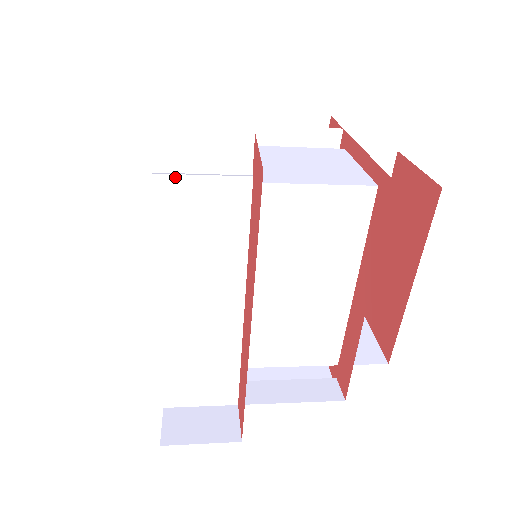
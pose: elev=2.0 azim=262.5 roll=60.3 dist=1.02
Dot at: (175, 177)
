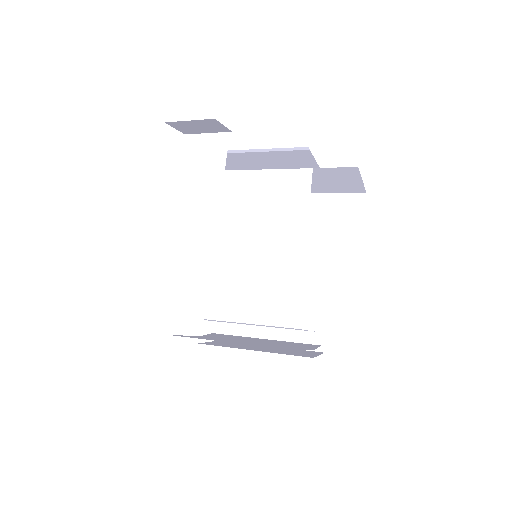
Dot at: (190, 154)
